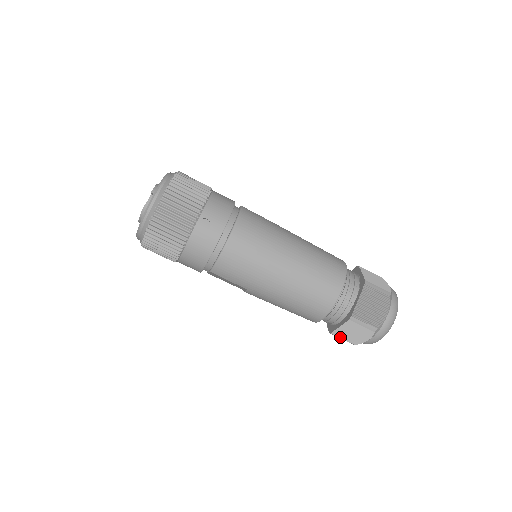
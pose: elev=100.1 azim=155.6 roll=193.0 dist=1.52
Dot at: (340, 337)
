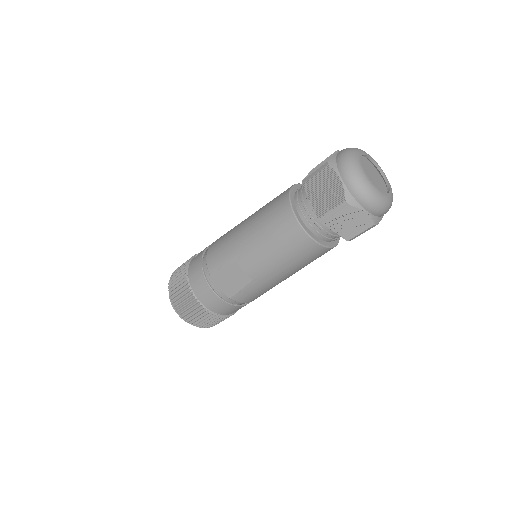
Dot at: (327, 211)
